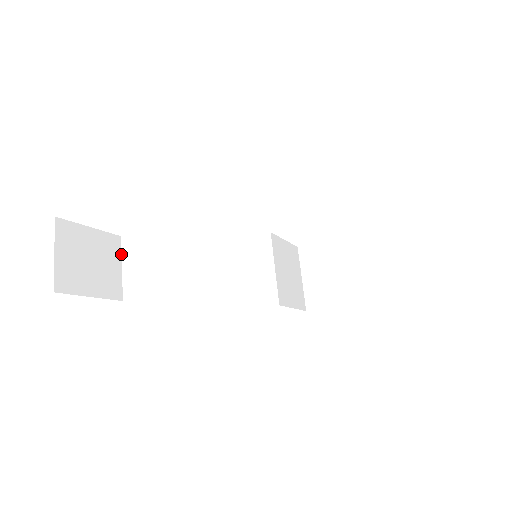
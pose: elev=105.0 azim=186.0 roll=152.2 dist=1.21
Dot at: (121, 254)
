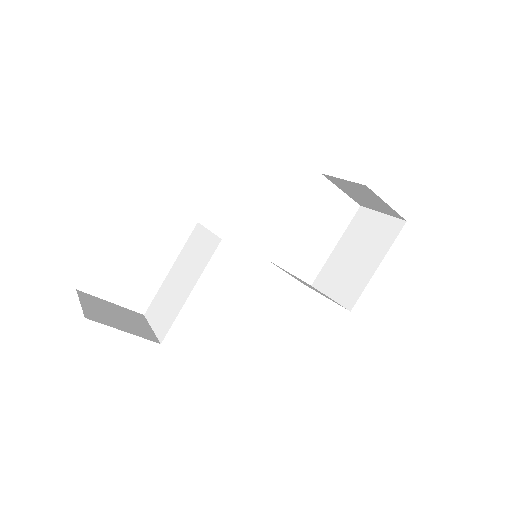
Dot at: (148, 323)
